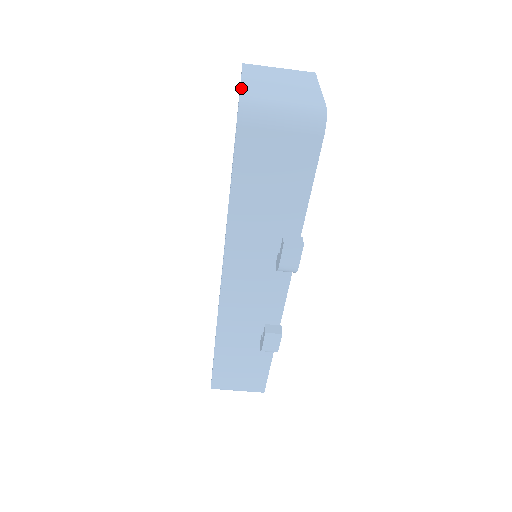
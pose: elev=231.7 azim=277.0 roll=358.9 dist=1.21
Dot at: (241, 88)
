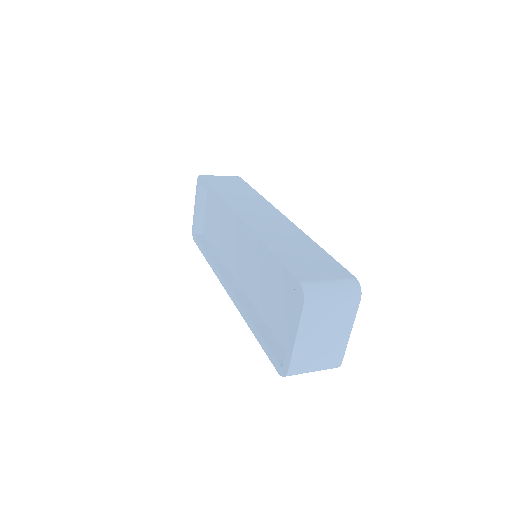
Dot at: (292, 359)
